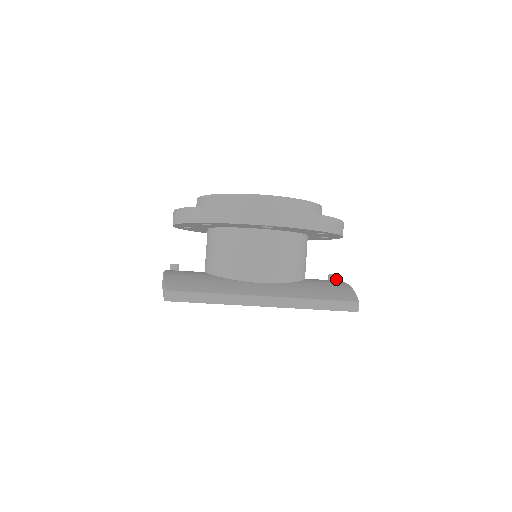
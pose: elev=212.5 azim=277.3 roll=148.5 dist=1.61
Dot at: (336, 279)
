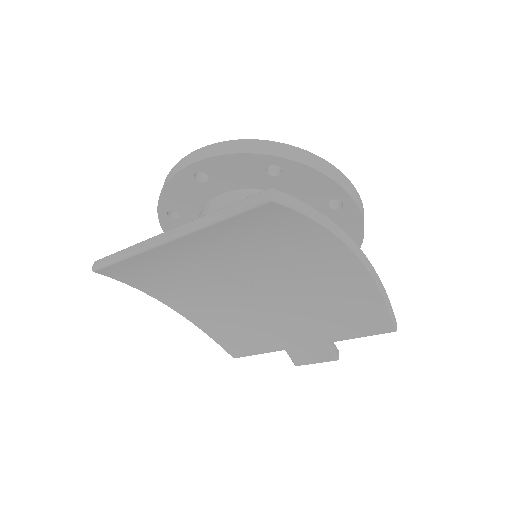
Dot at: occluded
